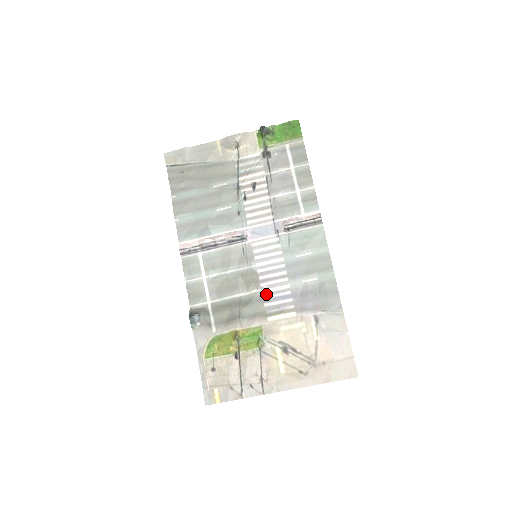
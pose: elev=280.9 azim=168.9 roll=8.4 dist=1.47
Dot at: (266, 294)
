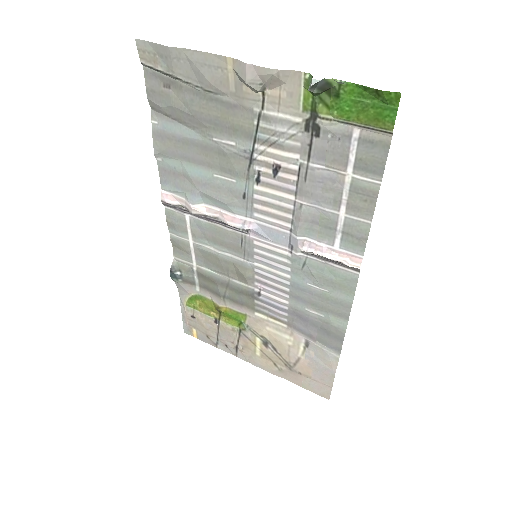
Dot at: (259, 294)
